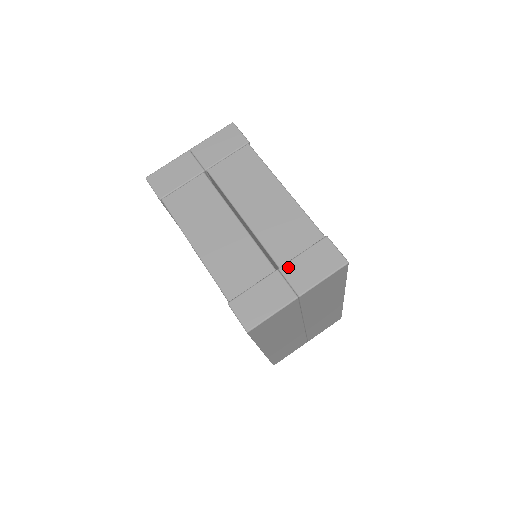
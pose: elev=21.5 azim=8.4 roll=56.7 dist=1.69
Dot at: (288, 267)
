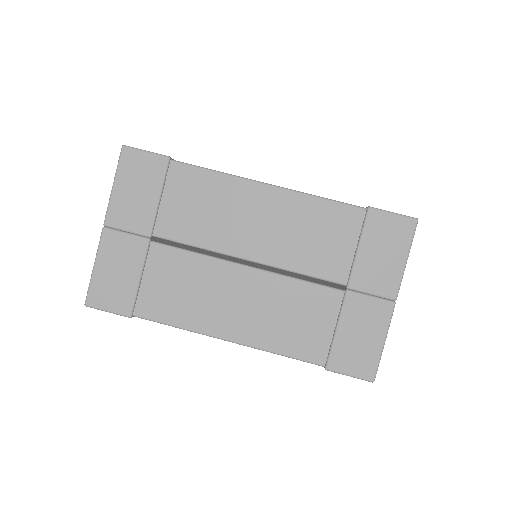
Dot at: (356, 278)
